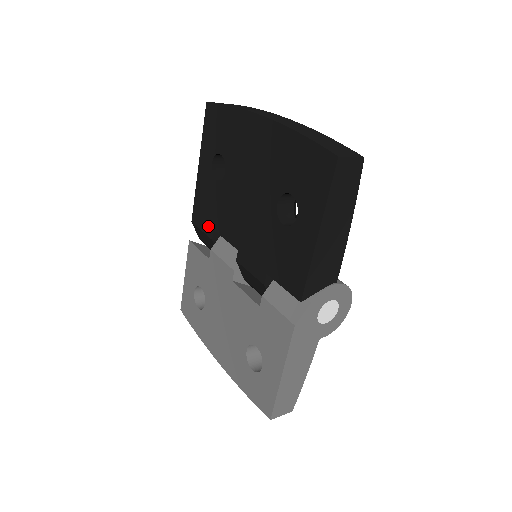
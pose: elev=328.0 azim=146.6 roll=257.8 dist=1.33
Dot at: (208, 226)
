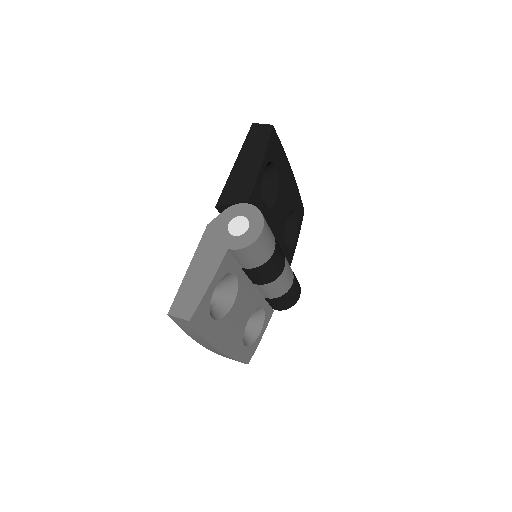
Dot at: occluded
